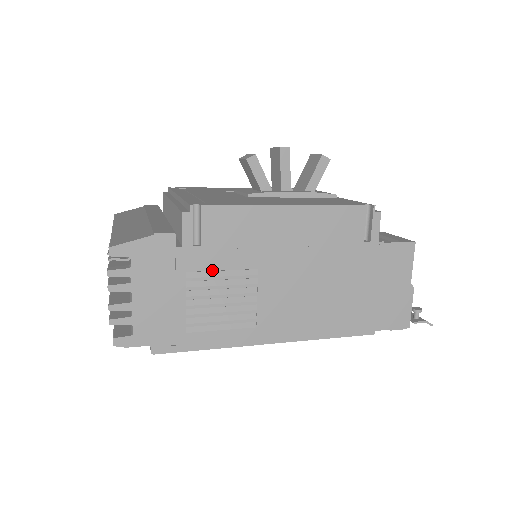
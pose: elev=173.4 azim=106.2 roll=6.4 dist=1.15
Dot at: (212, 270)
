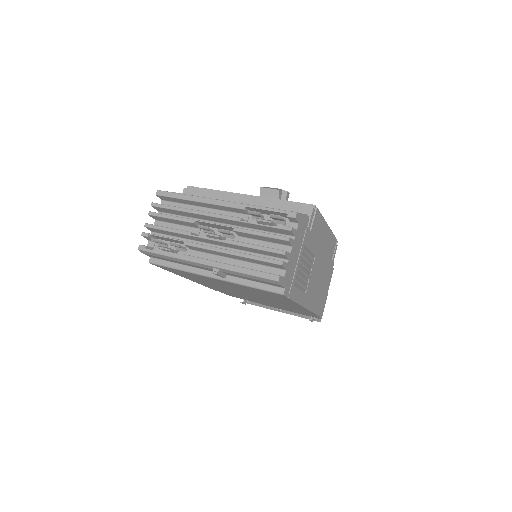
Dot at: (309, 249)
